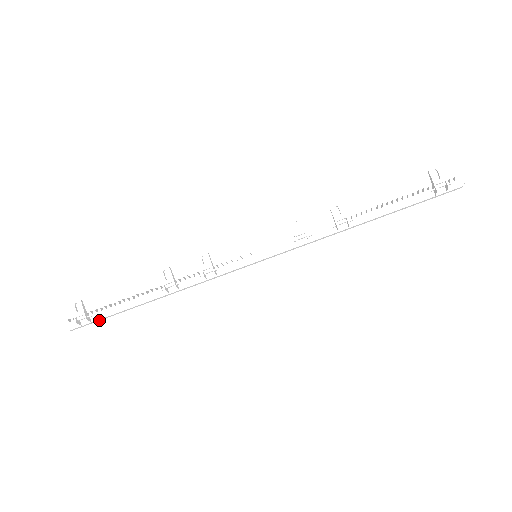
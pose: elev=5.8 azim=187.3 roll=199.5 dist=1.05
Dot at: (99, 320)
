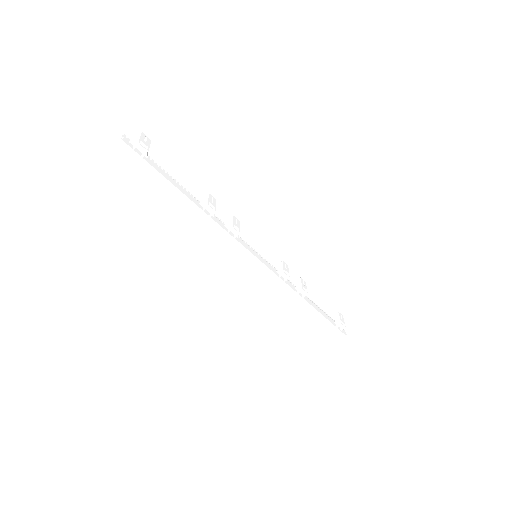
Dot at: (142, 165)
